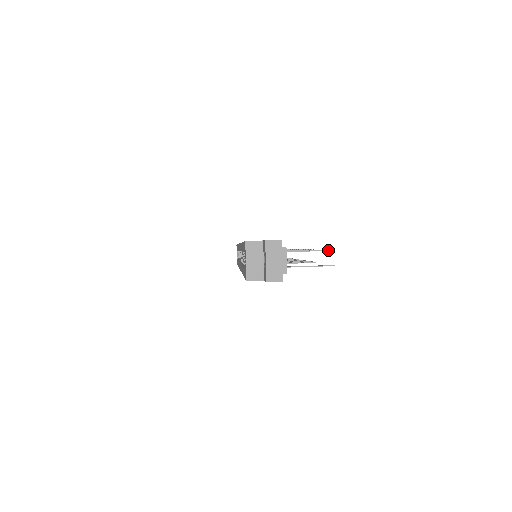
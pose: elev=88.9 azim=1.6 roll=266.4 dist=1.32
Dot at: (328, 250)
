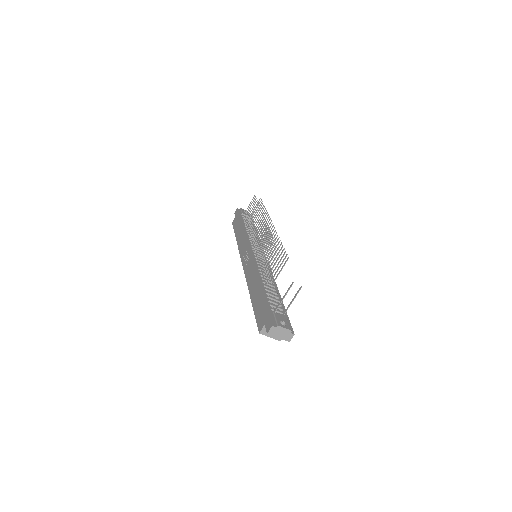
Dot at: occluded
